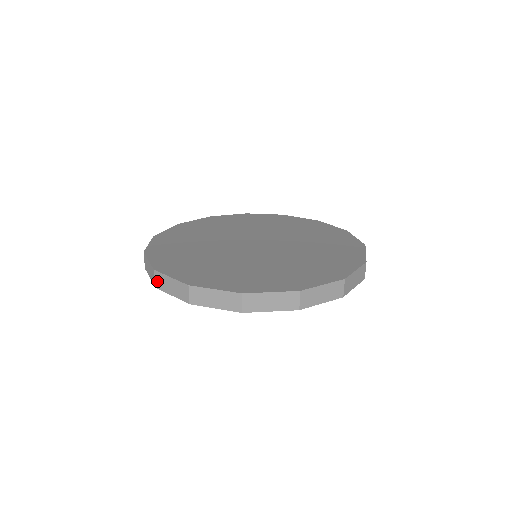
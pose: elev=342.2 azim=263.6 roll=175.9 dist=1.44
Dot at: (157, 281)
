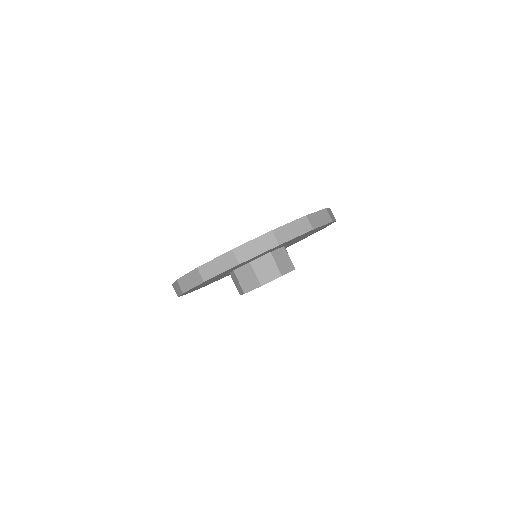
Dot at: (203, 274)
